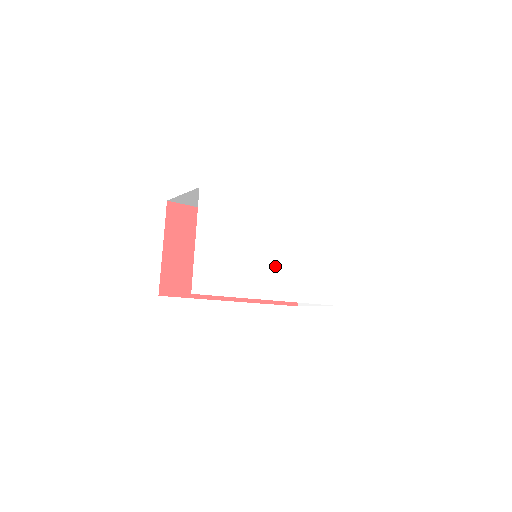
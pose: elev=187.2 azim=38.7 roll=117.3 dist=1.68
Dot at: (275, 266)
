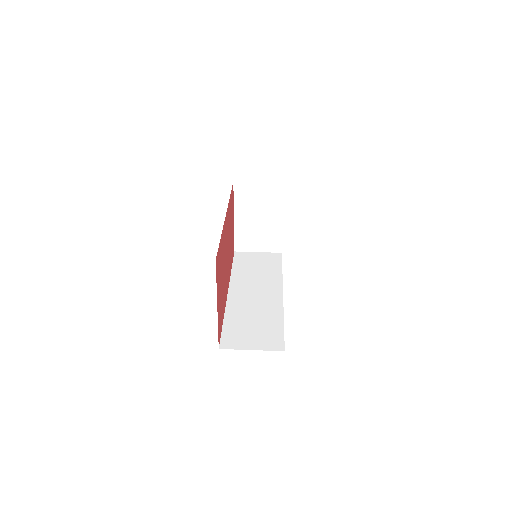
Dot at: occluded
